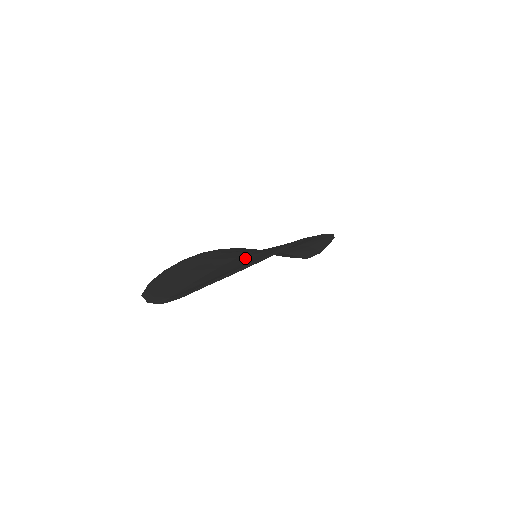
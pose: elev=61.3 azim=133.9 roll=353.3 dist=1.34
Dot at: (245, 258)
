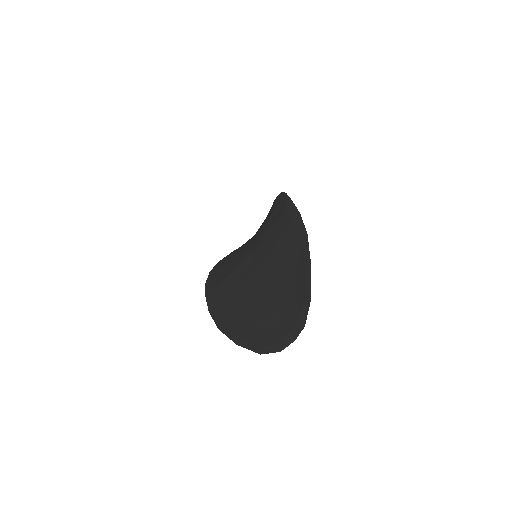
Dot at: (272, 258)
